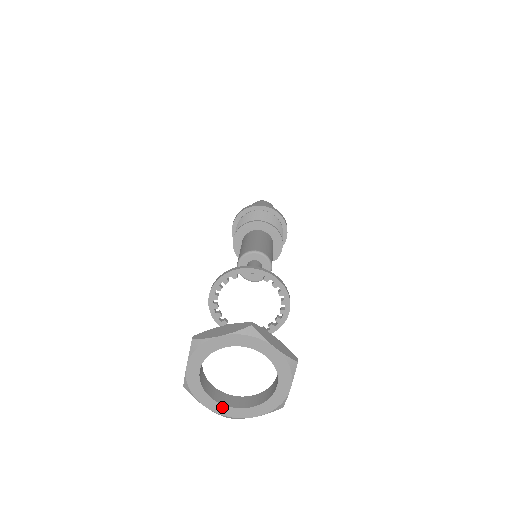
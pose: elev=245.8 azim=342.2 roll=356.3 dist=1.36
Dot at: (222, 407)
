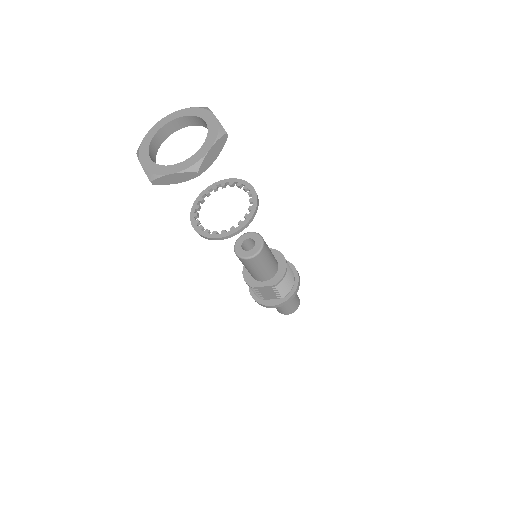
Dot at: (152, 164)
